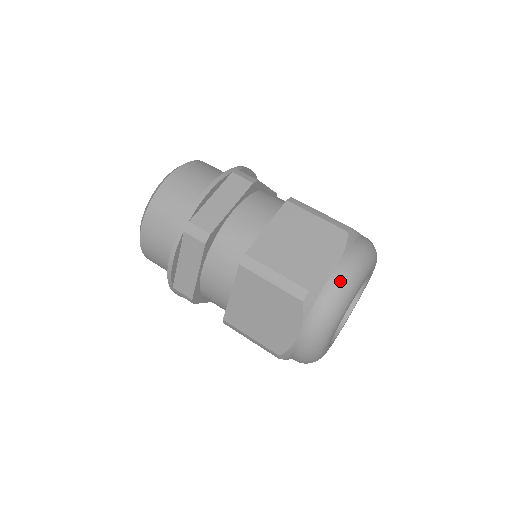
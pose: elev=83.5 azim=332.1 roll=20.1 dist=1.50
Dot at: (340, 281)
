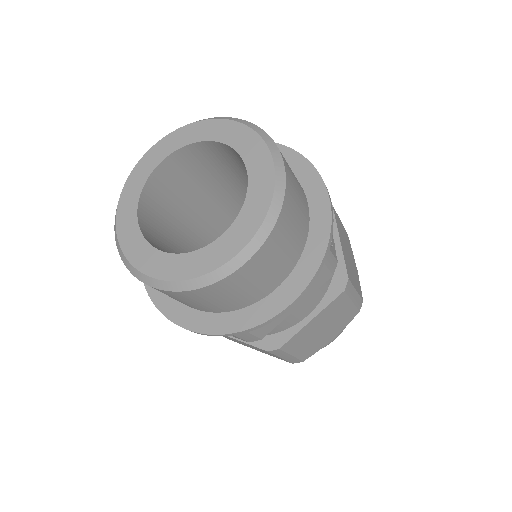
Dot at: occluded
